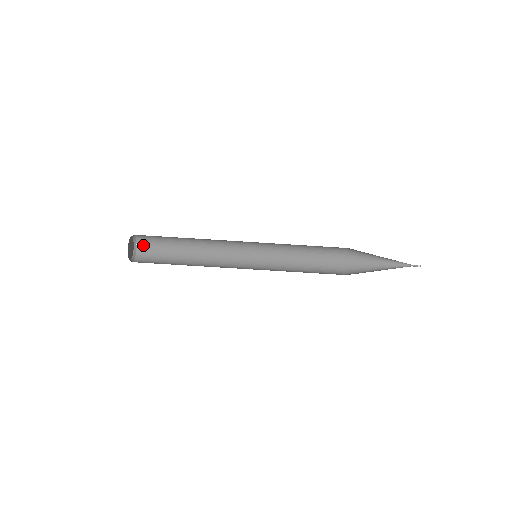
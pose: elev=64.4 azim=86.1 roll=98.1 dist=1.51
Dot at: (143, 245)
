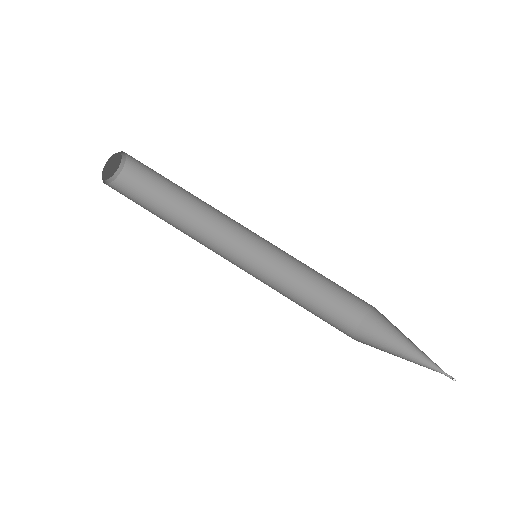
Dot at: (132, 169)
